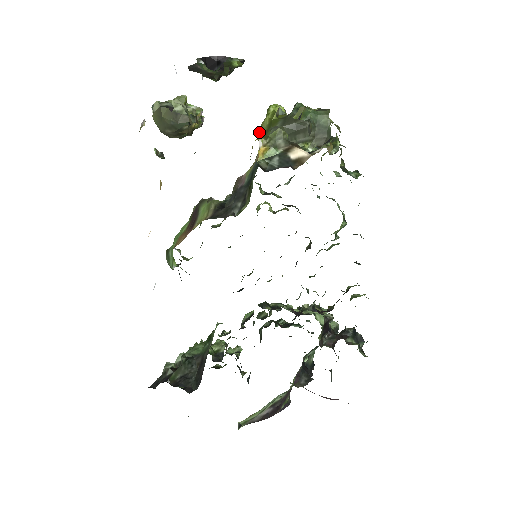
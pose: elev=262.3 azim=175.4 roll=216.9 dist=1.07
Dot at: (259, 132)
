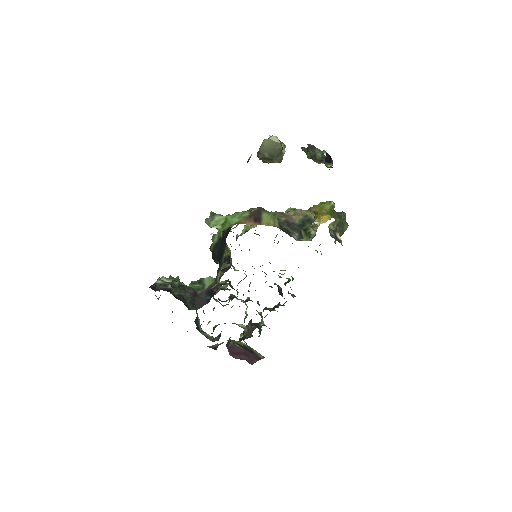
Dot at: (322, 208)
